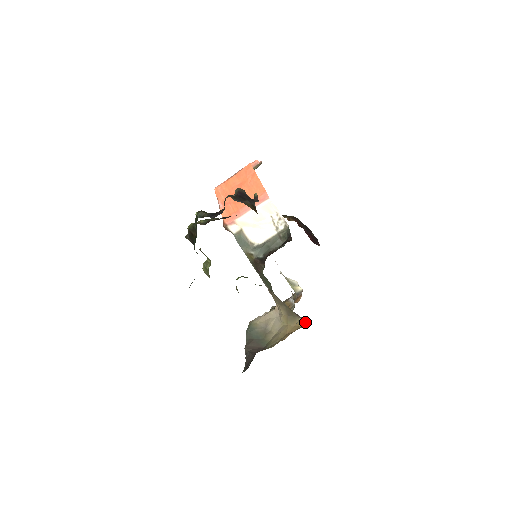
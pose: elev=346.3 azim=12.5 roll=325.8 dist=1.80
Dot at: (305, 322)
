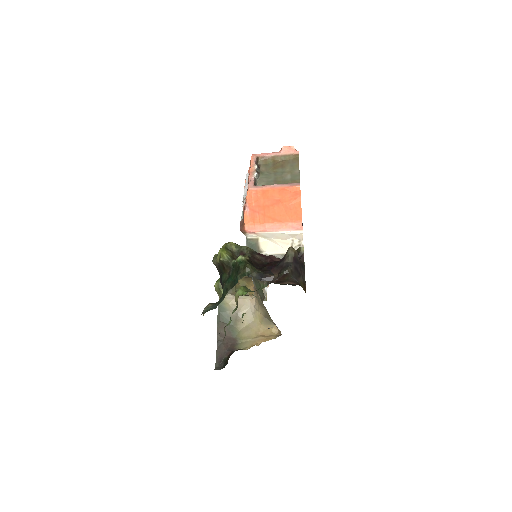
Dot at: (279, 331)
